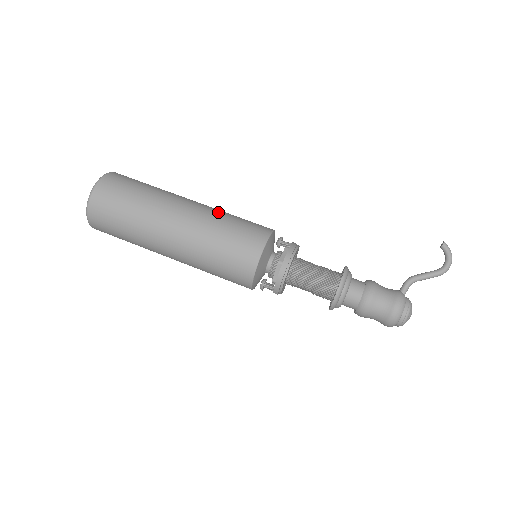
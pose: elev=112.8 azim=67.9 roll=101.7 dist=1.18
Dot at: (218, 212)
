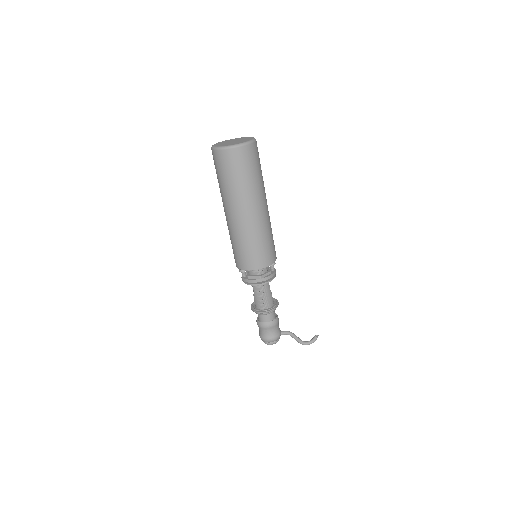
Dot at: (269, 227)
